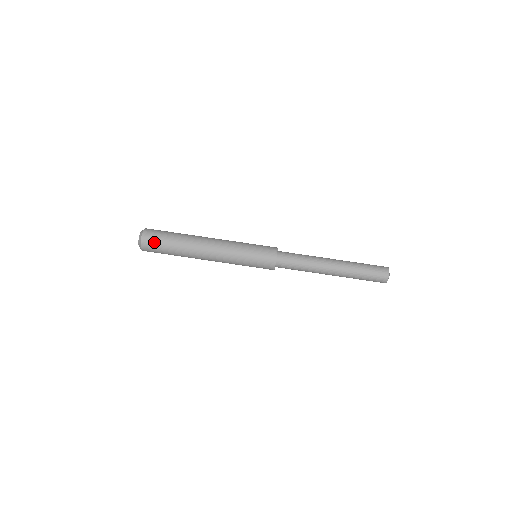
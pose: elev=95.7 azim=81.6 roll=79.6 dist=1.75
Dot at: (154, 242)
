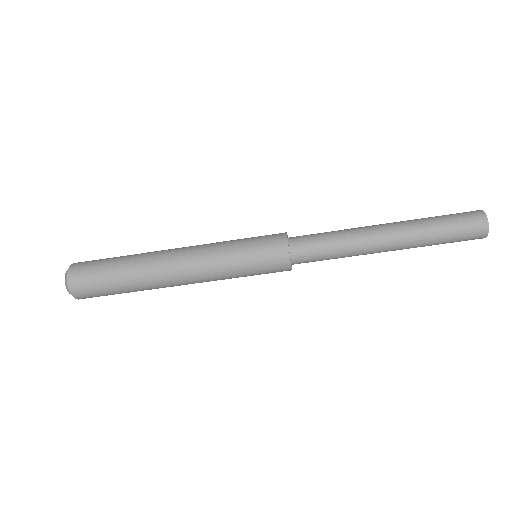
Dot at: (91, 289)
